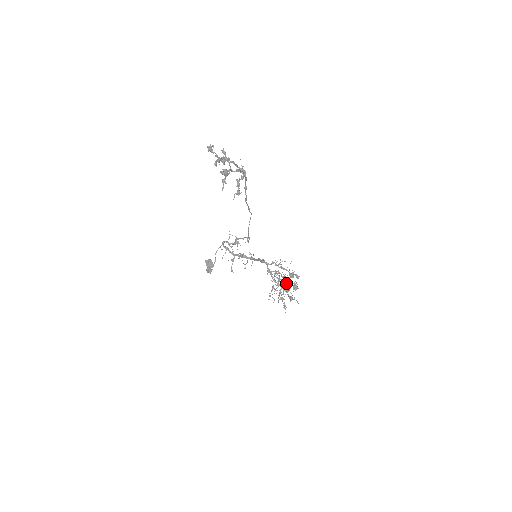
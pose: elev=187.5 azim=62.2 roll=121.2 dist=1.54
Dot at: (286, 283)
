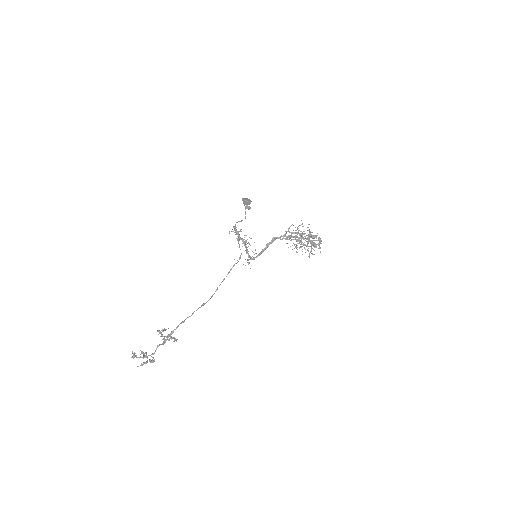
Dot at: occluded
